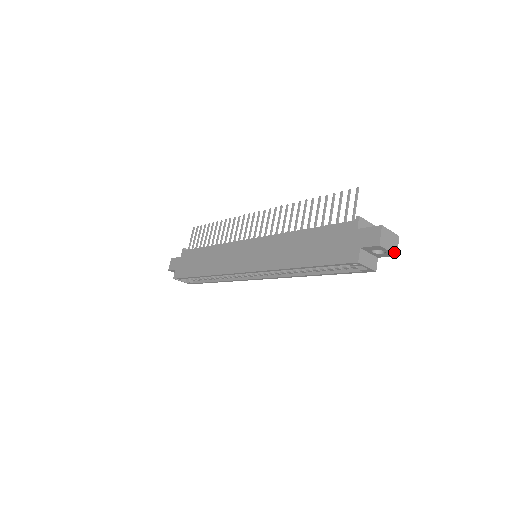
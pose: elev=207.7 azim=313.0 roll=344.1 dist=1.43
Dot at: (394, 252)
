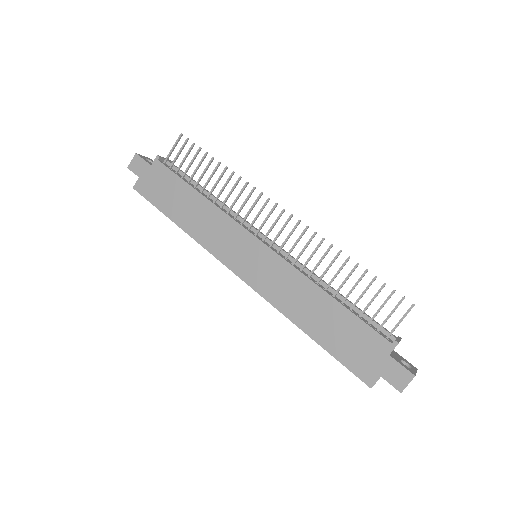
Dot at: occluded
